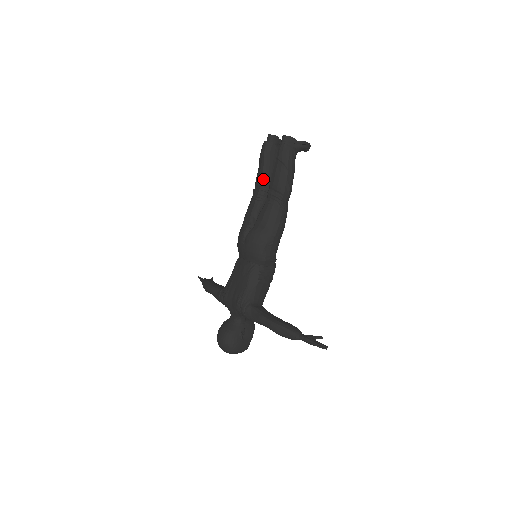
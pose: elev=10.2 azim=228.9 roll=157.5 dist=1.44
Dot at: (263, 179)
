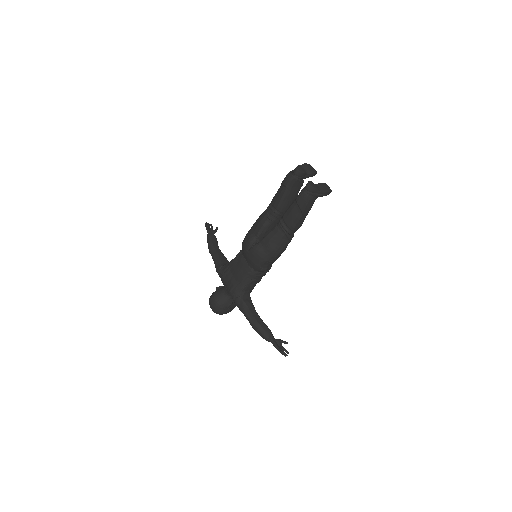
Dot at: (279, 205)
